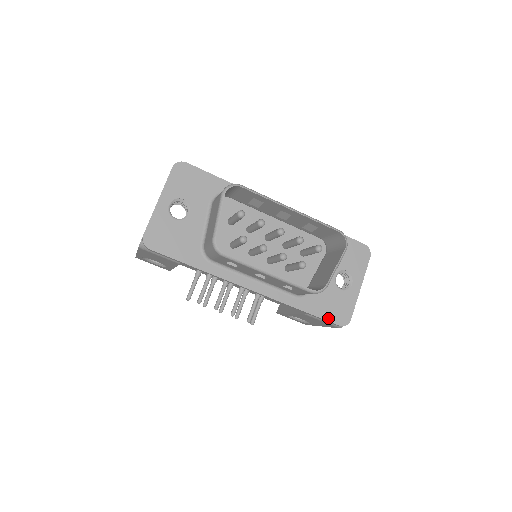
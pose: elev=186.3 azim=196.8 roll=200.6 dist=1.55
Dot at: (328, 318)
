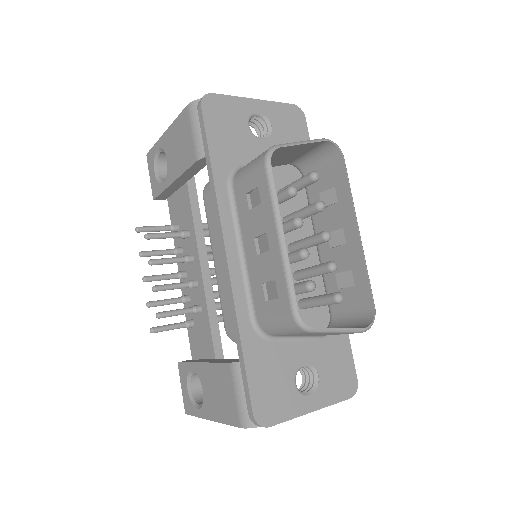
Dot at: (253, 389)
